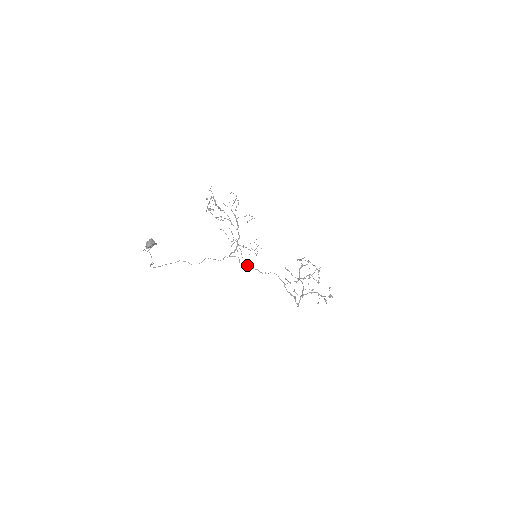
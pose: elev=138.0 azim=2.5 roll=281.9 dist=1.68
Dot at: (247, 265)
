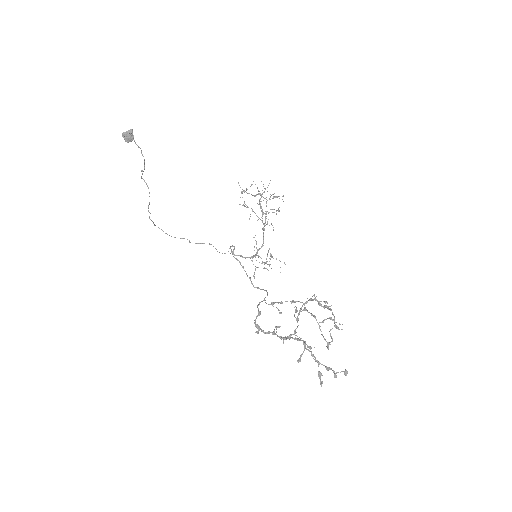
Dot at: (240, 263)
